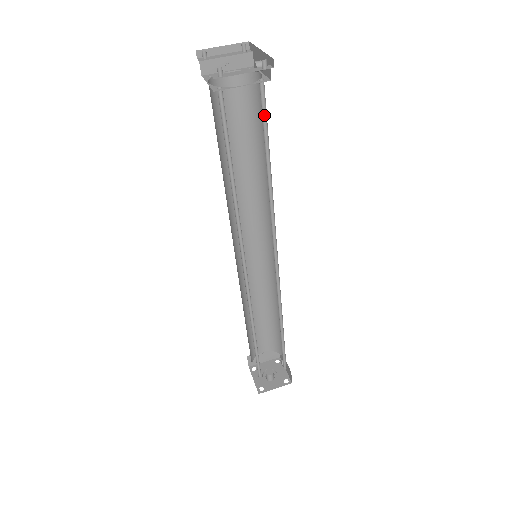
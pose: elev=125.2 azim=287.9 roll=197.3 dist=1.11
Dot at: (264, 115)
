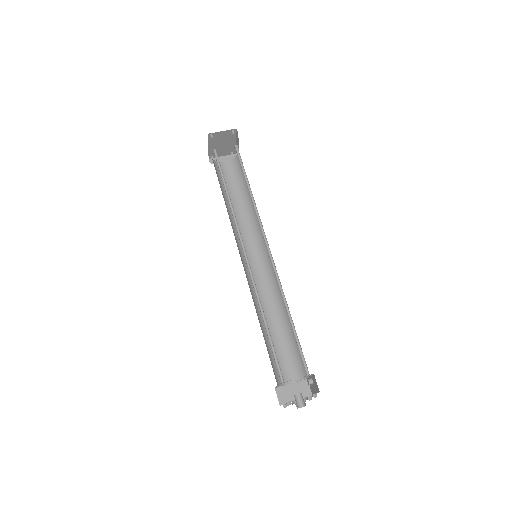
Dot at: (240, 160)
